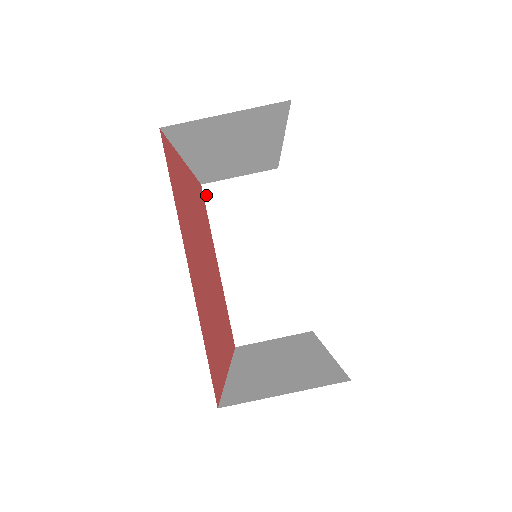
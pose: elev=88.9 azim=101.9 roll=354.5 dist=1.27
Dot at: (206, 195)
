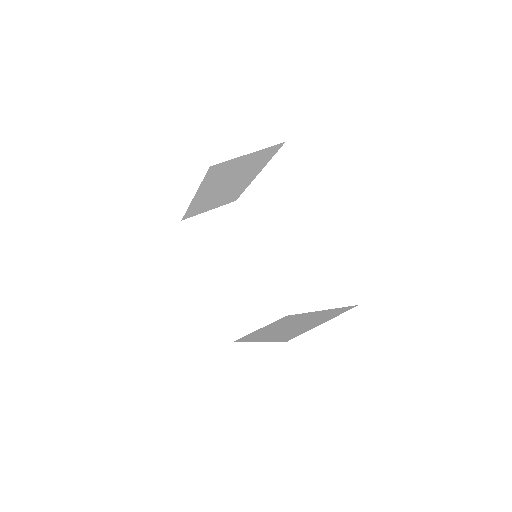
Dot at: (187, 228)
